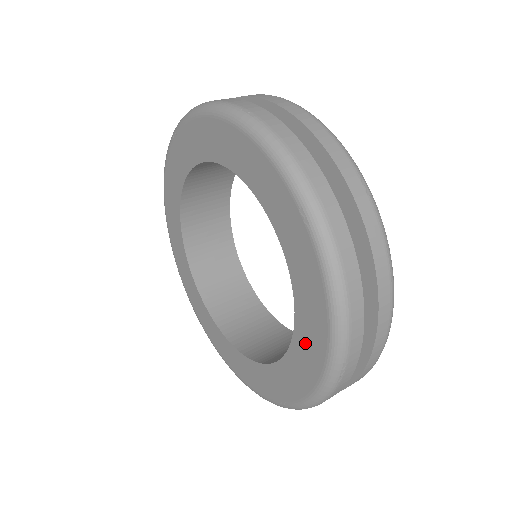
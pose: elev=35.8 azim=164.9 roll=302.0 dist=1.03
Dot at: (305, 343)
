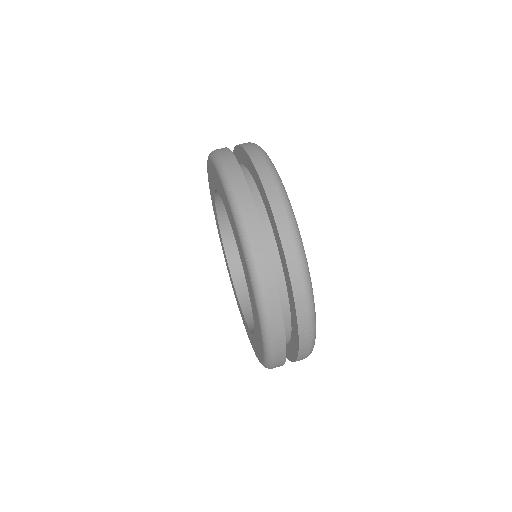
Dot at: (253, 342)
